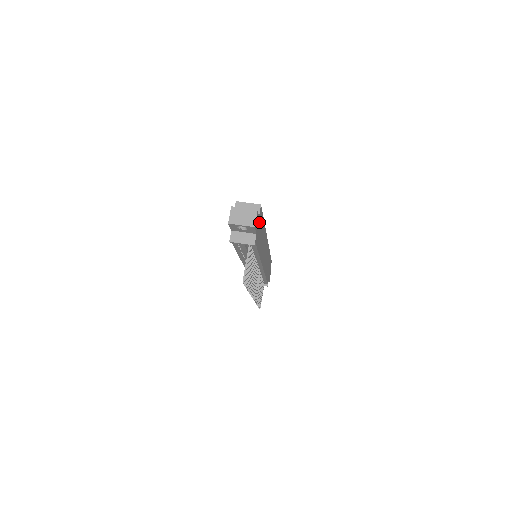
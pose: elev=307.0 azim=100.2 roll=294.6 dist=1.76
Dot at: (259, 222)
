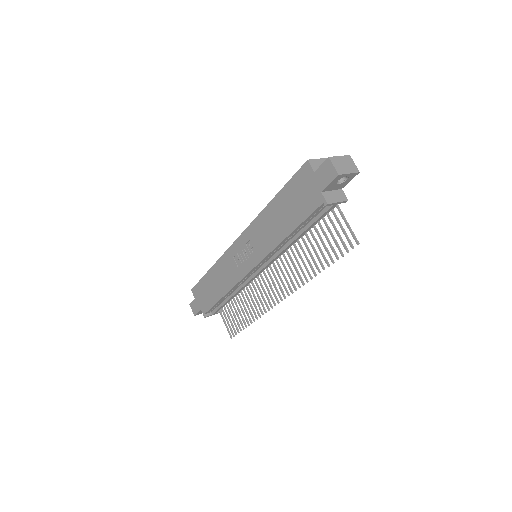
Dot at: occluded
